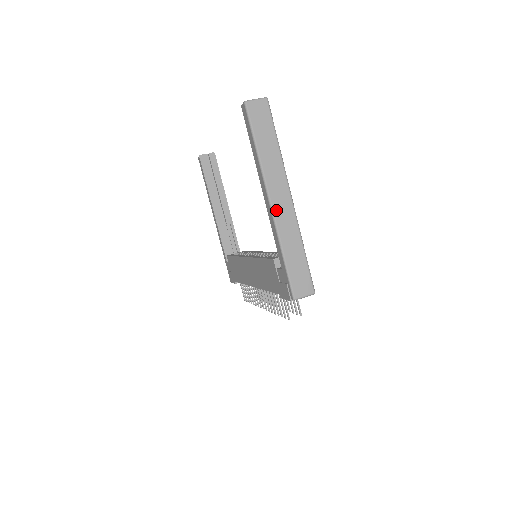
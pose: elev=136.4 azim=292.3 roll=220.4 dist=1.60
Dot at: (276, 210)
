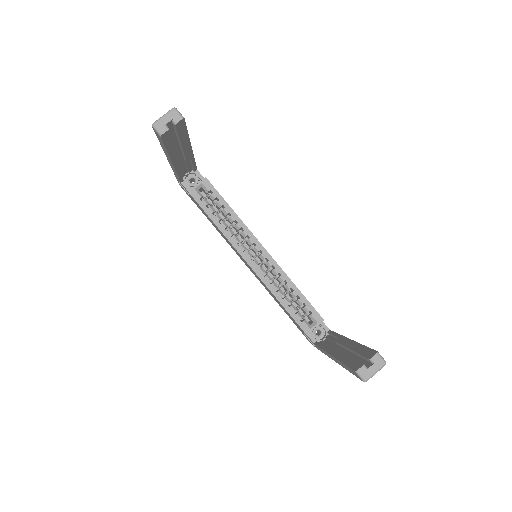
Dot at: occluded
